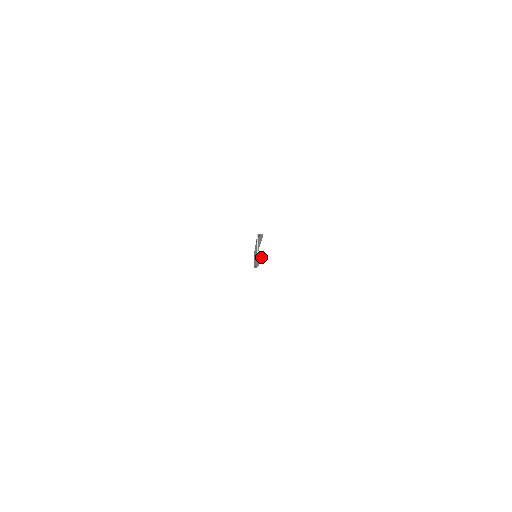
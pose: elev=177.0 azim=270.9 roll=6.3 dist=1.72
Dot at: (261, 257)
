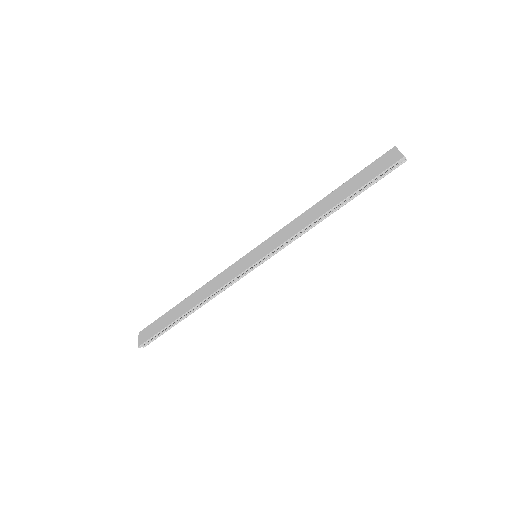
Dot at: (399, 164)
